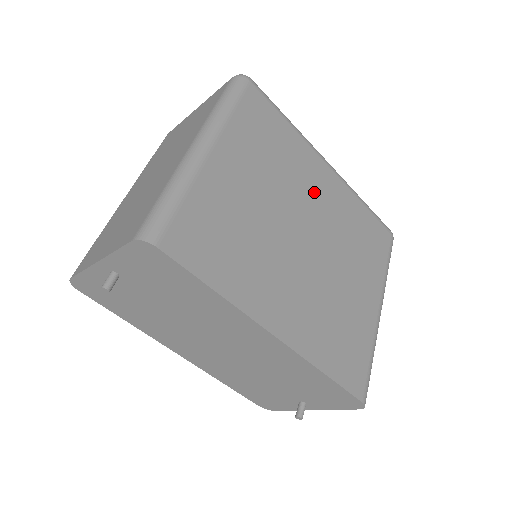
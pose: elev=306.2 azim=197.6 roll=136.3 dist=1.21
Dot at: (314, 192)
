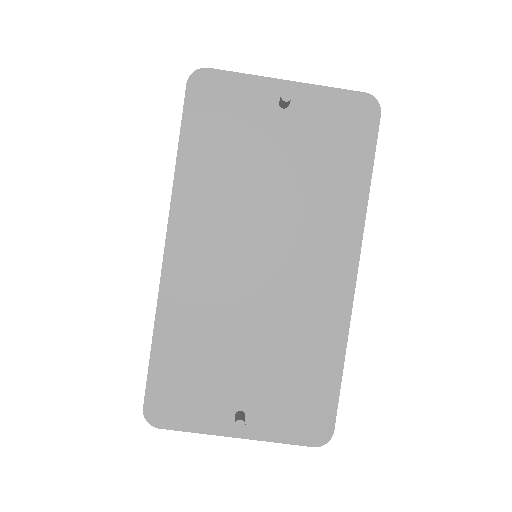
Dot at: occluded
